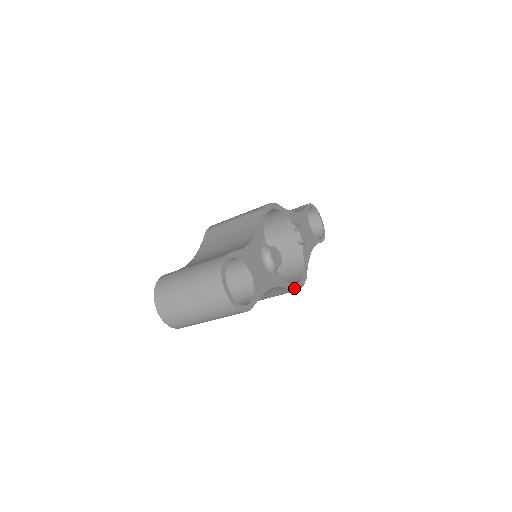
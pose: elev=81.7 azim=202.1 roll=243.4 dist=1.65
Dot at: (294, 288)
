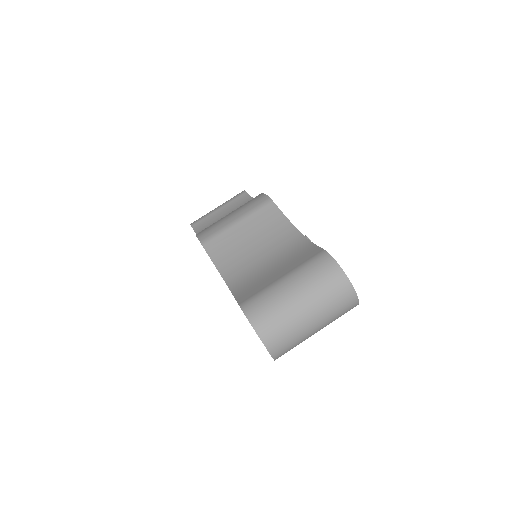
Dot at: occluded
